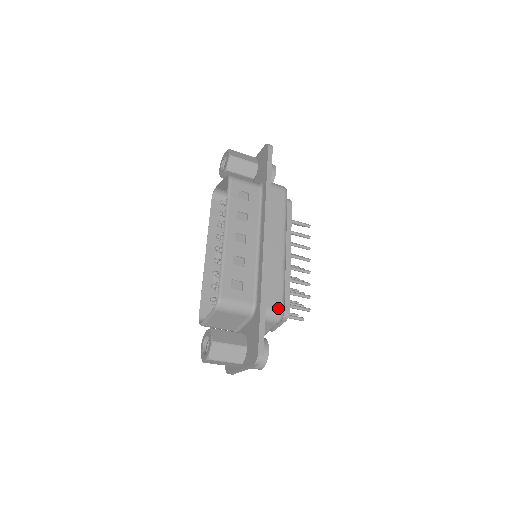
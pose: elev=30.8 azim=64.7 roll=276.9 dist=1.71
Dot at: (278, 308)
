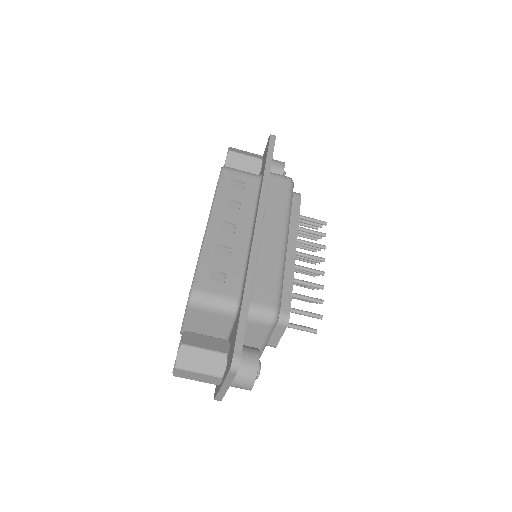
Dot at: (270, 305)
